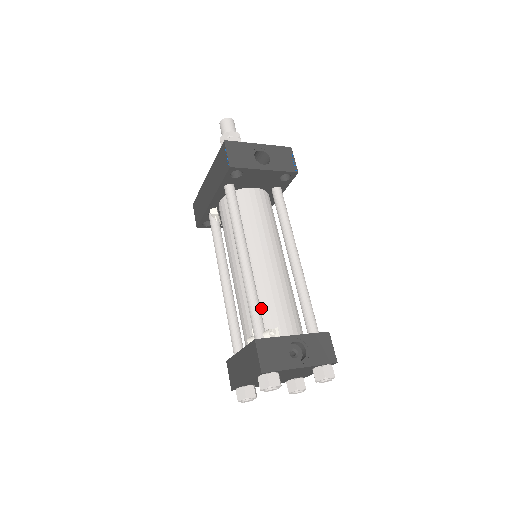
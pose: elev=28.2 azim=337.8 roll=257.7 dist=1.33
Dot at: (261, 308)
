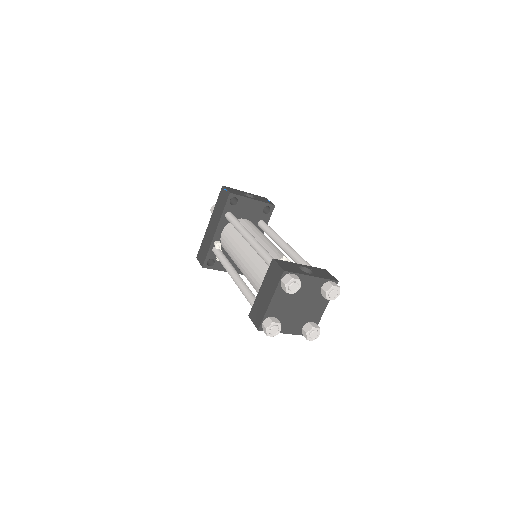
Dot at: occluded
